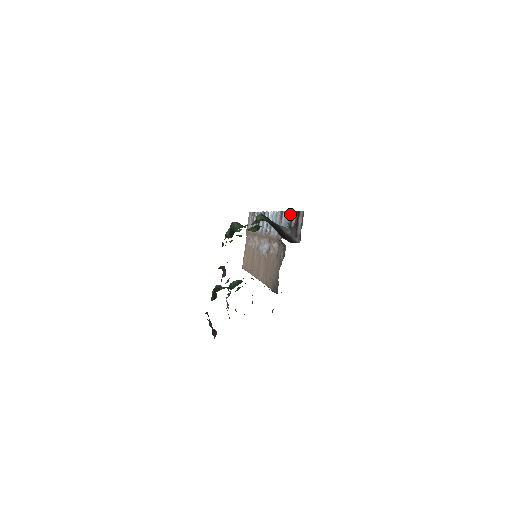
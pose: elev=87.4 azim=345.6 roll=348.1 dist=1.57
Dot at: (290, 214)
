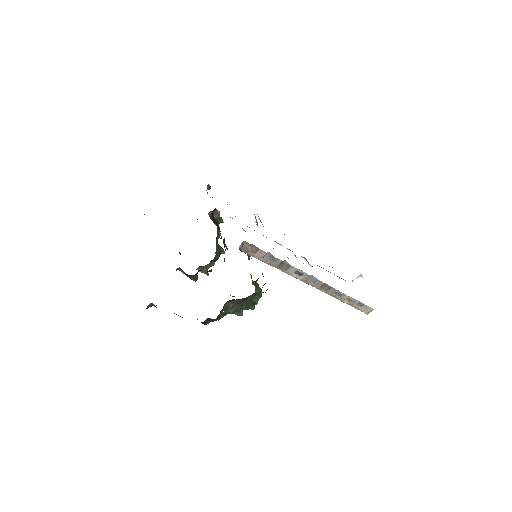
Dot at: occluded
